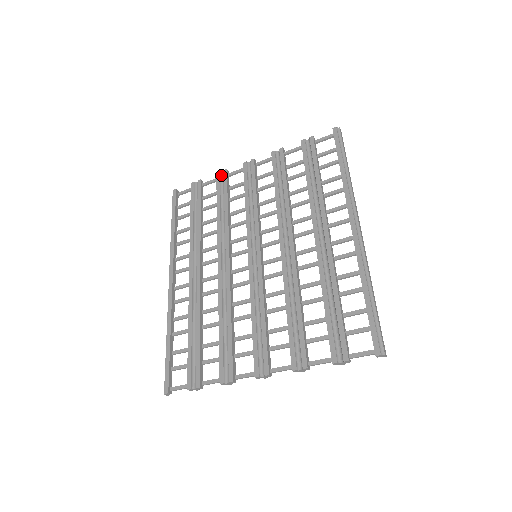
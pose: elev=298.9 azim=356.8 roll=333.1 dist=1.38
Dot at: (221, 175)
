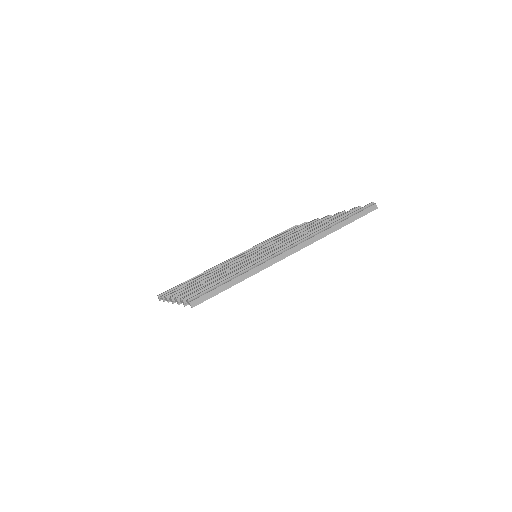
Dot at: occluded
